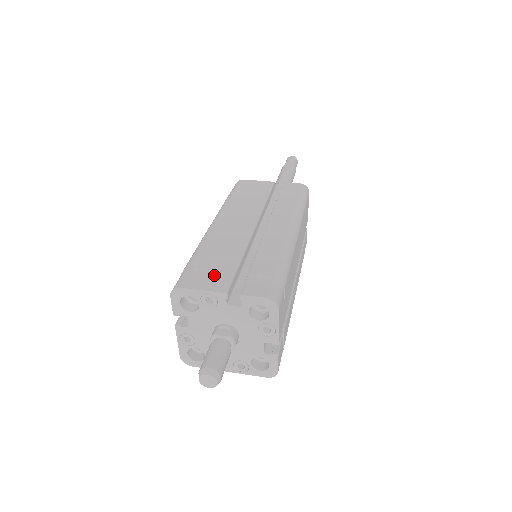
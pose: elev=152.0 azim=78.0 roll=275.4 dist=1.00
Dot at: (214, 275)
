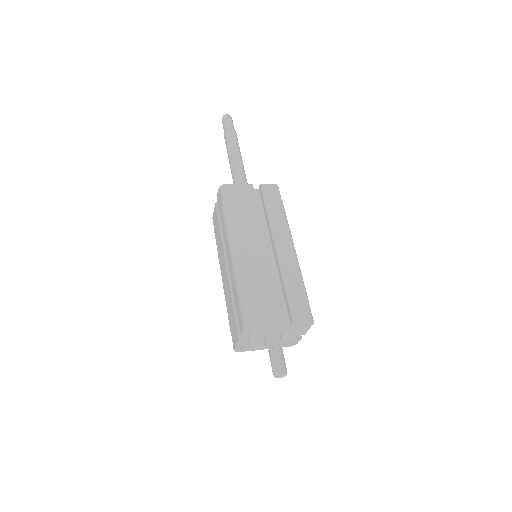
Dot at: (268, 308)
